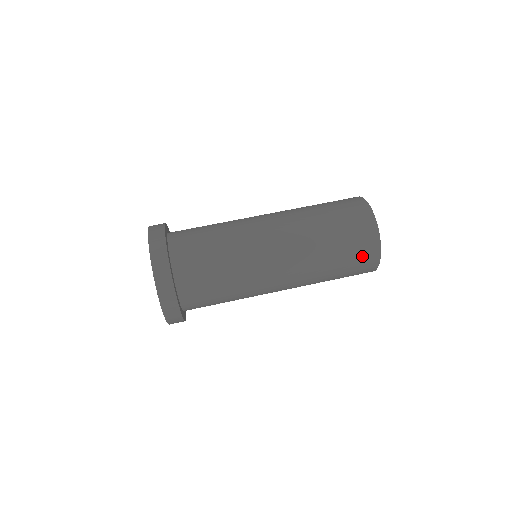
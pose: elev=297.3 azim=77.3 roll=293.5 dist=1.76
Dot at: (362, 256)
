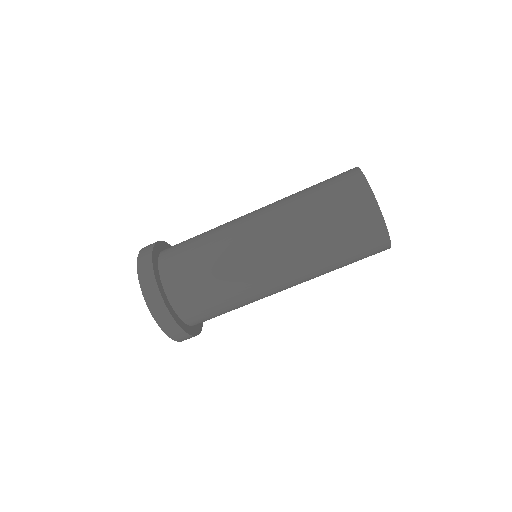
Dot at: (363, 233)
